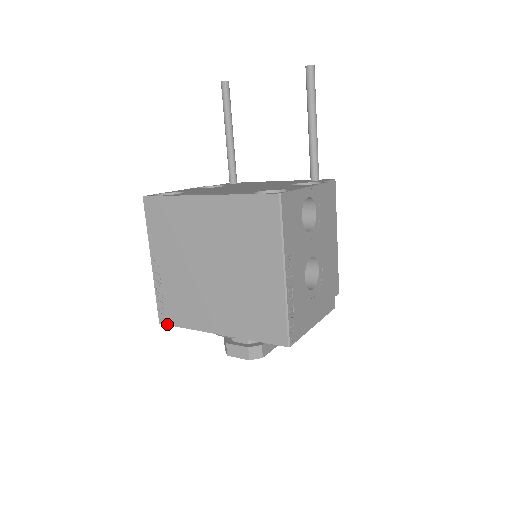
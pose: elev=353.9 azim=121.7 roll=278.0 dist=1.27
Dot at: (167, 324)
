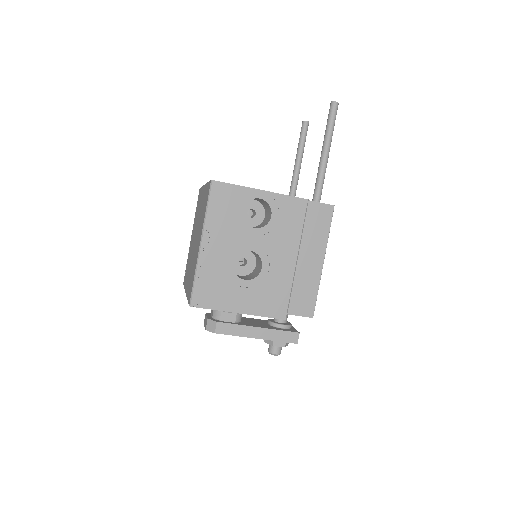
Dot at: occluded
